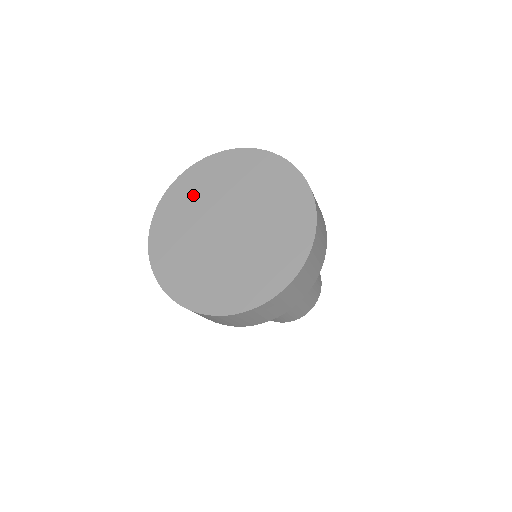
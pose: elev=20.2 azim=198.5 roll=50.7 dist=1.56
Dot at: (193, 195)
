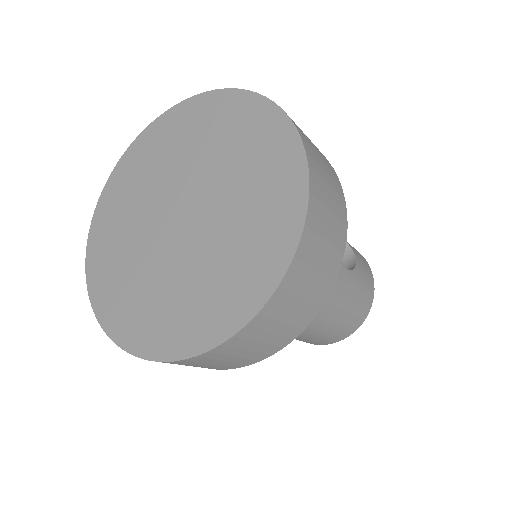
Dot at: (161, 151)
